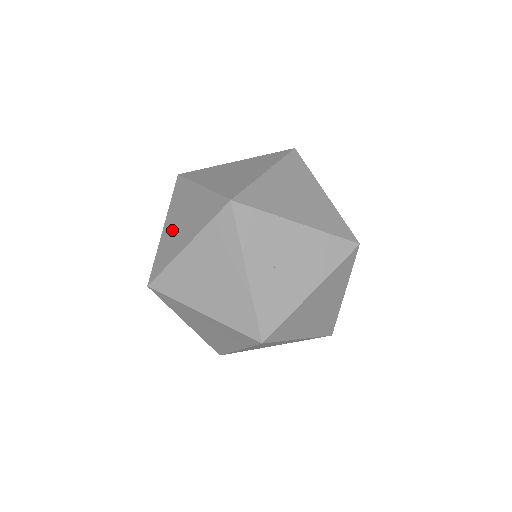
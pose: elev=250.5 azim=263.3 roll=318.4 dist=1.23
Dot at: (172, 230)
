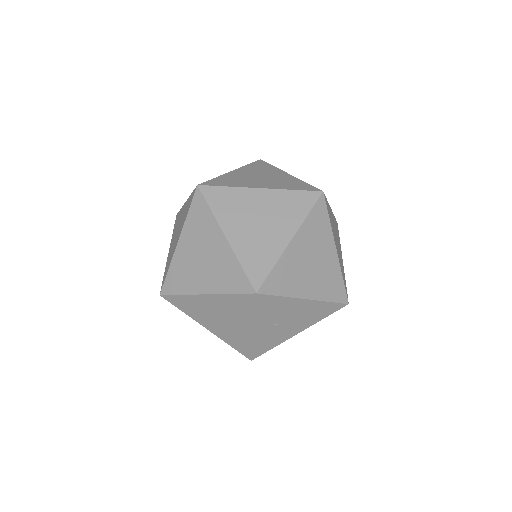
Dot at: (189, 258)
